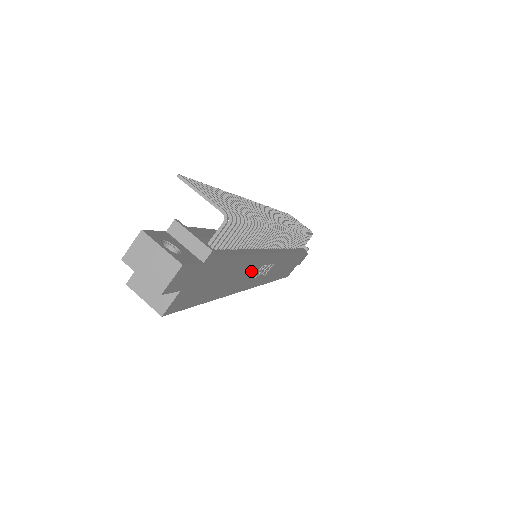
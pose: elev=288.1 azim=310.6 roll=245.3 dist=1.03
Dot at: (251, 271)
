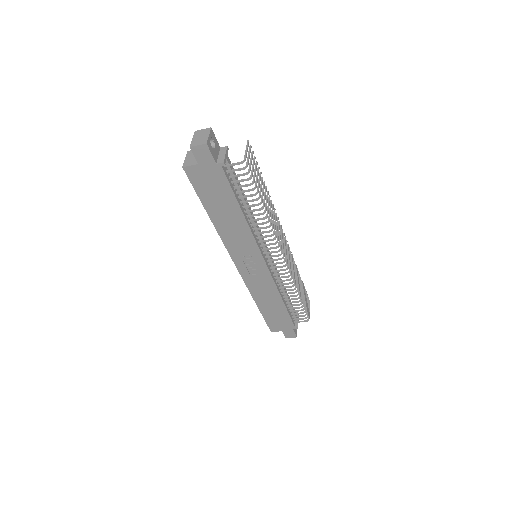
Dot at: (241, 242)
